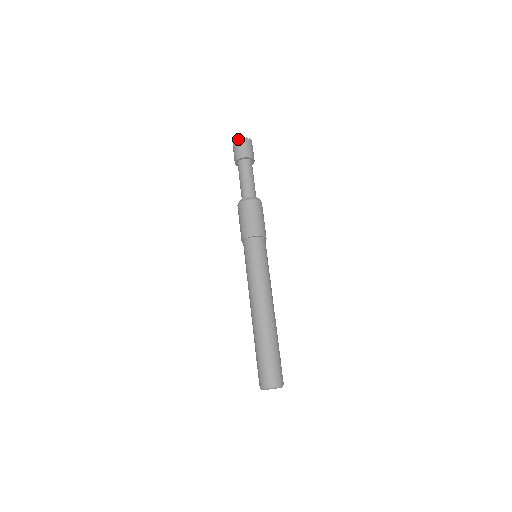
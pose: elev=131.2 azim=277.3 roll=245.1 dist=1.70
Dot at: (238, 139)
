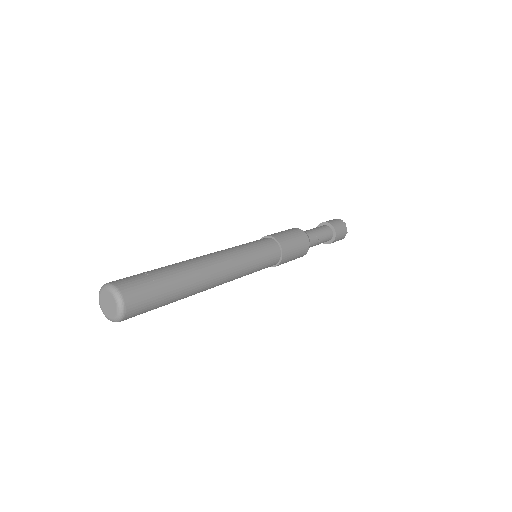
Dot at: occluded
